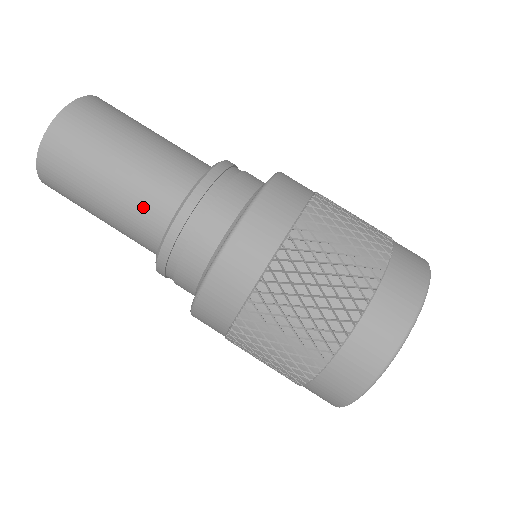
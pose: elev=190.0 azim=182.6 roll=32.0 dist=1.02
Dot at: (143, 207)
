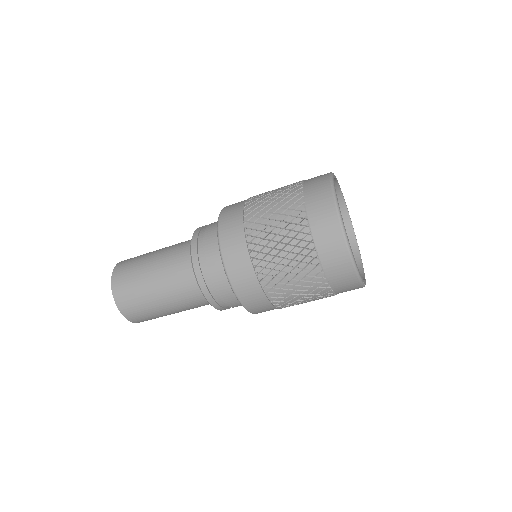
Dot at: (185, 296)
